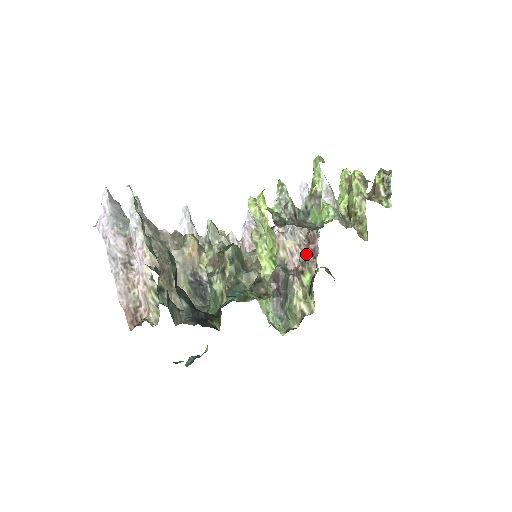
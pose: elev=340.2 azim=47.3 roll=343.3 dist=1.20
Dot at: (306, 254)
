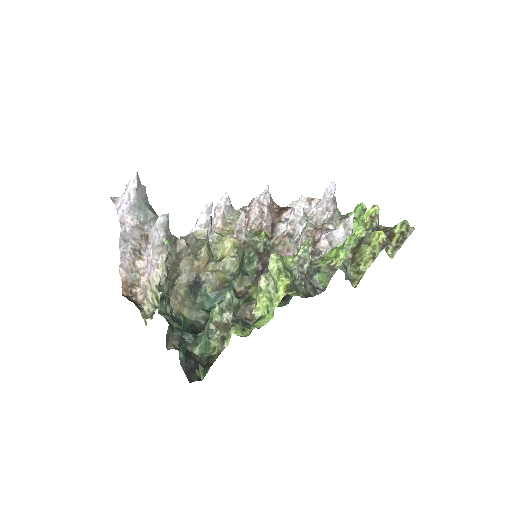
Dot at: occluded
